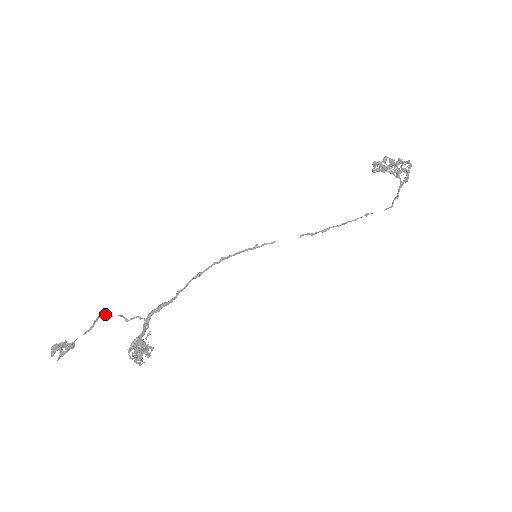
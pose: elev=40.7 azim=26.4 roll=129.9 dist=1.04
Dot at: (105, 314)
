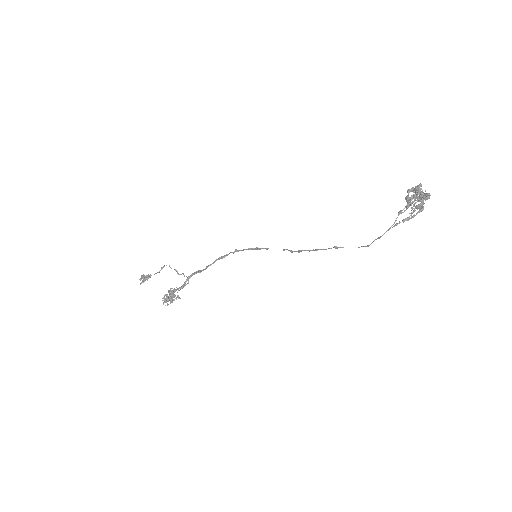
Dot at: (169, 265)
